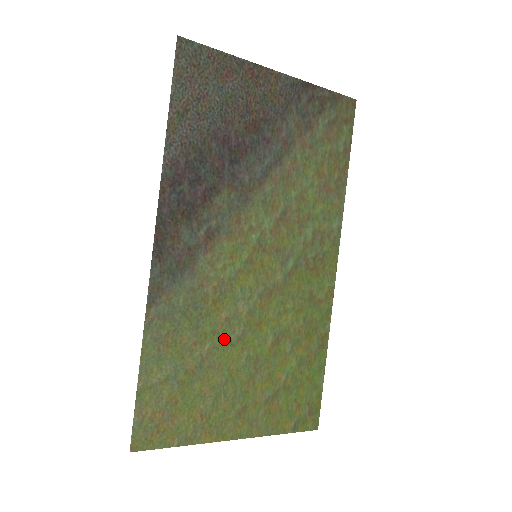
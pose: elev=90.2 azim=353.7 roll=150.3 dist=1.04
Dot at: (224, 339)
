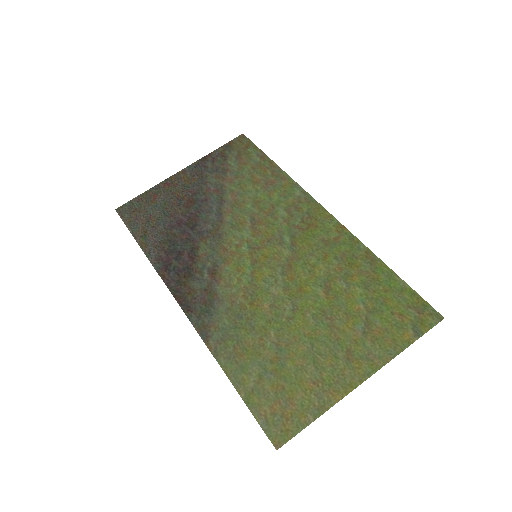
Dot at: (281, 320)
